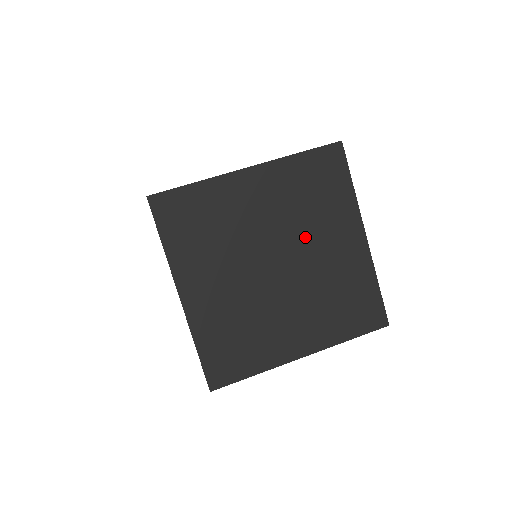
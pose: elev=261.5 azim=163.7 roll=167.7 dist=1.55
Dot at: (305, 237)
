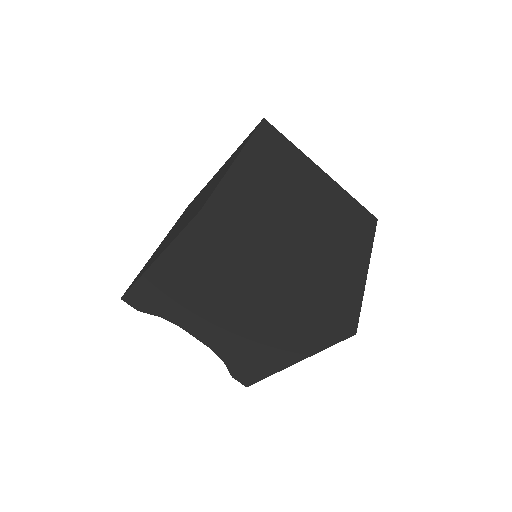
Dot at: (332, 226)
